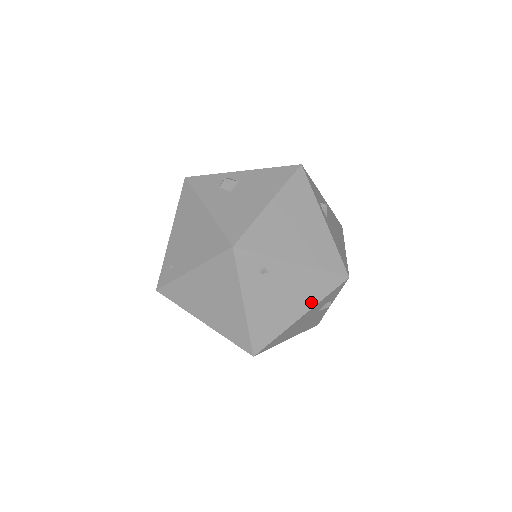
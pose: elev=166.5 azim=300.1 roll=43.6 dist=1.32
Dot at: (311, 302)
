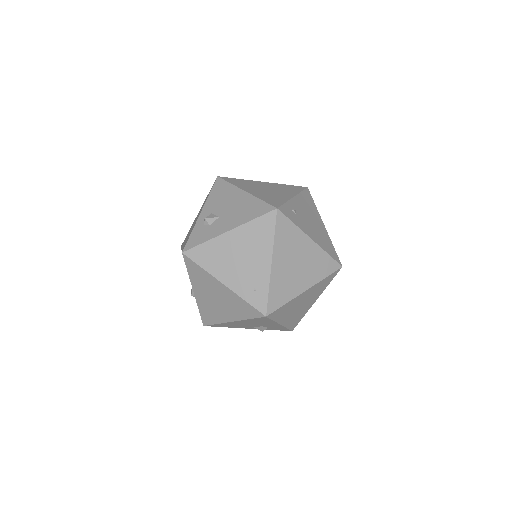
Dot at: (317, 213)
